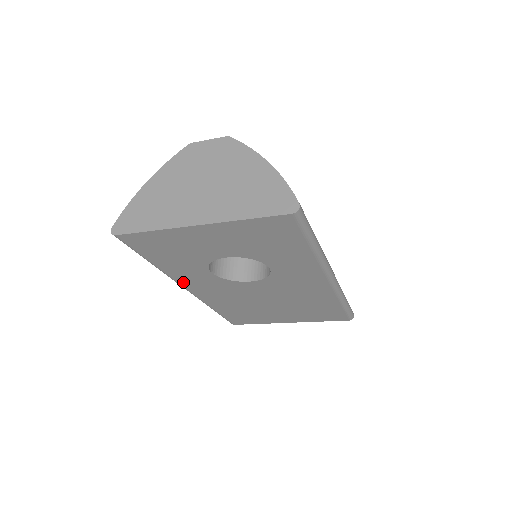
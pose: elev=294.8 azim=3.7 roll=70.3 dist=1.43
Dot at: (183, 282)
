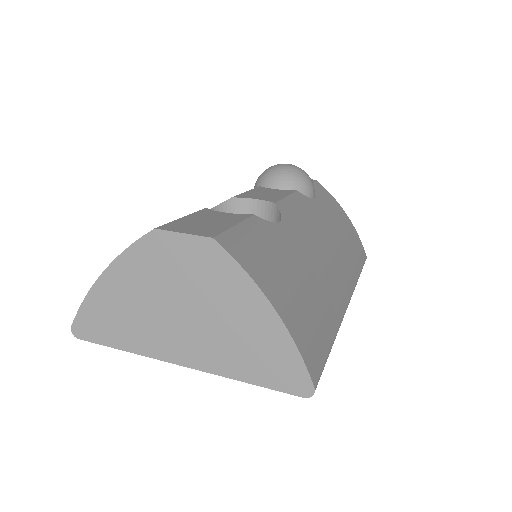
Dot at: occluded
